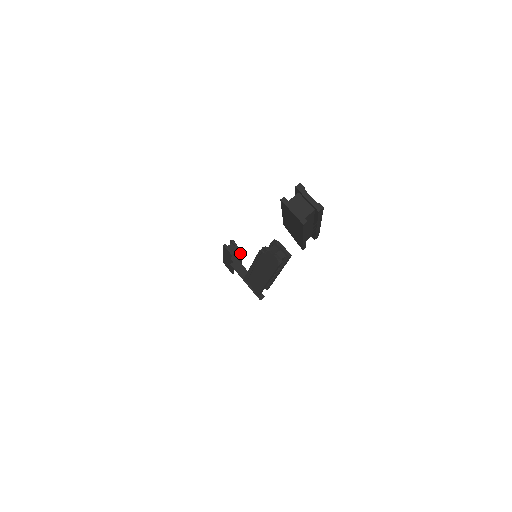
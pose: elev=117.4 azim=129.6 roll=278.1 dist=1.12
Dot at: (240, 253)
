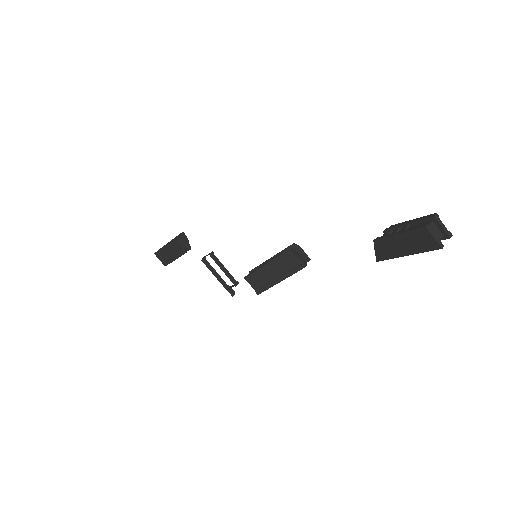
Dot at: (190, 247)
